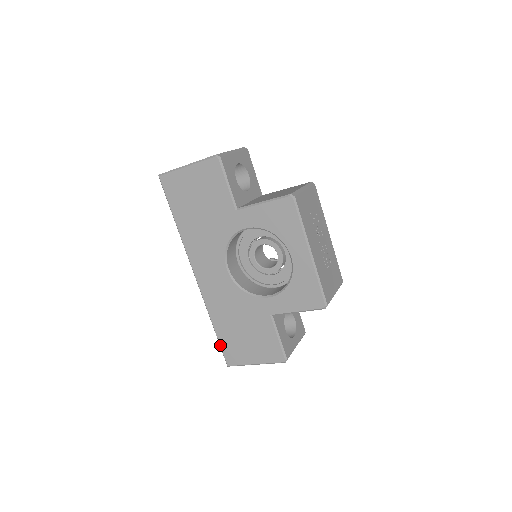
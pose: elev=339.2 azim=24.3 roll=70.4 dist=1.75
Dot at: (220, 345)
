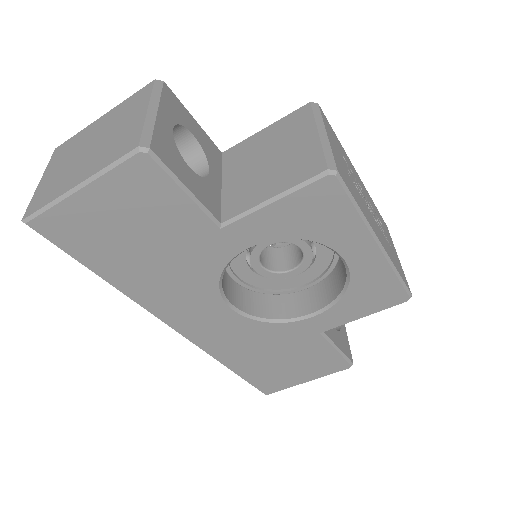
Dot at: (248, 382)
